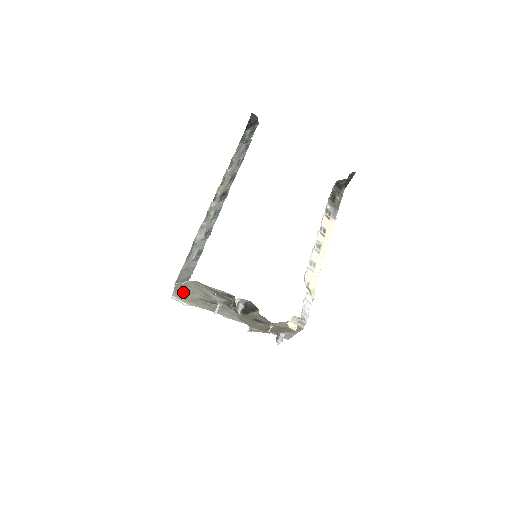
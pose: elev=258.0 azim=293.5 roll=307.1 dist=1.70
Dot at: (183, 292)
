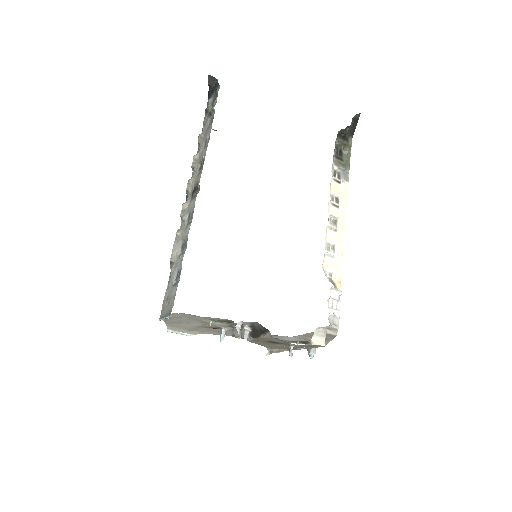
Dot at: (177, 323)
